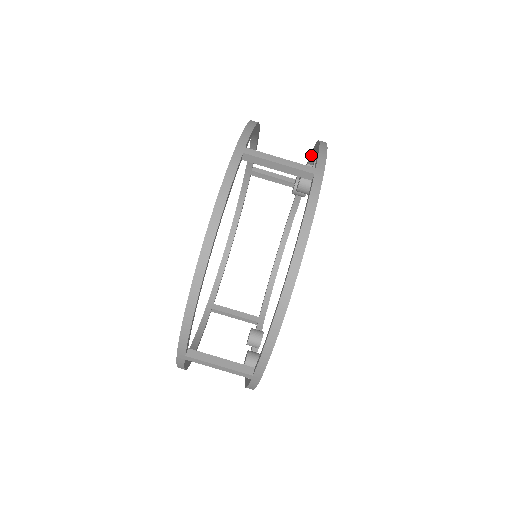
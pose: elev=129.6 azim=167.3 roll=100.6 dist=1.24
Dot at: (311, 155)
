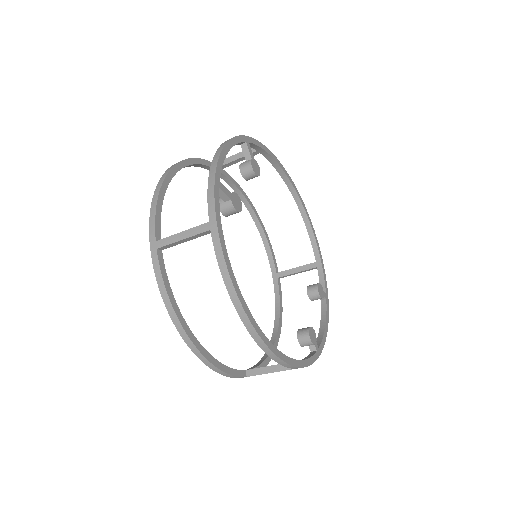
Dot at: occluded
